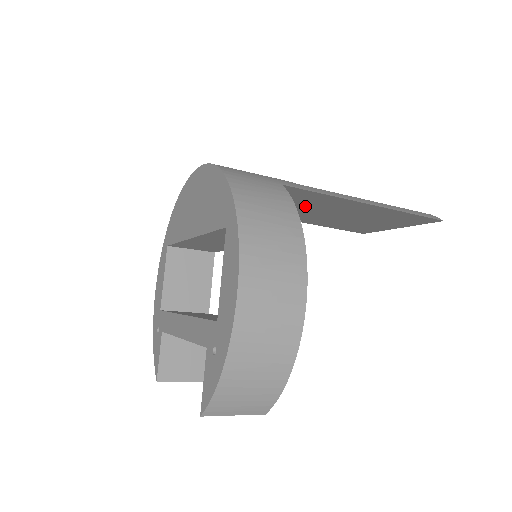
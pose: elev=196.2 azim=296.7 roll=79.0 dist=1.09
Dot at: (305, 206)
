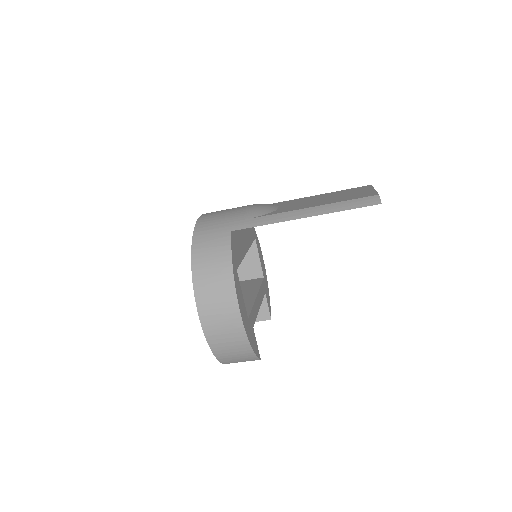
Dot at: occluded
